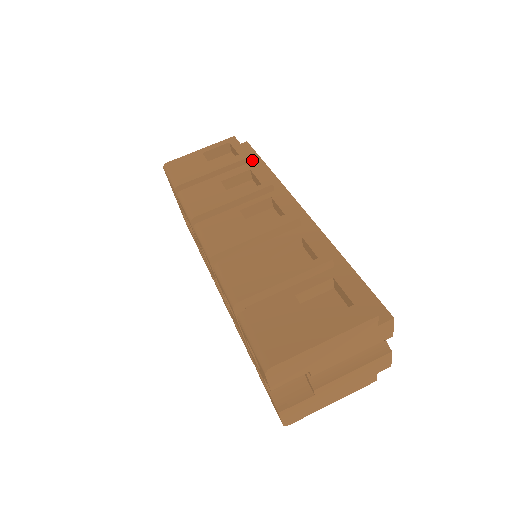
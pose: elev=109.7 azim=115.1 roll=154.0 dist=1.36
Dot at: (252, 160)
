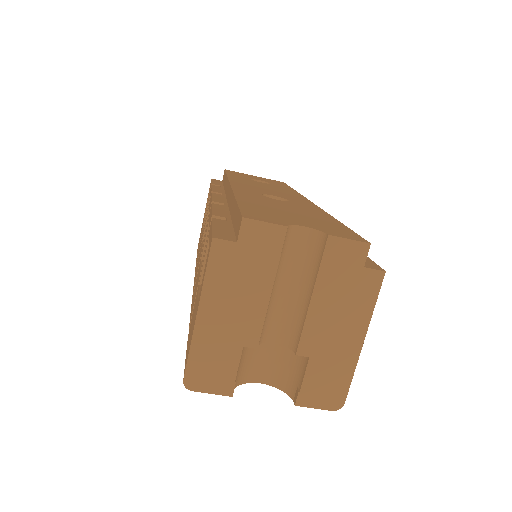
Dot at: (223, 182)
